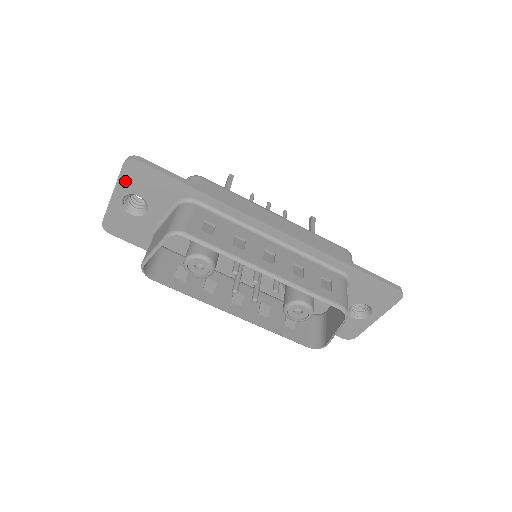
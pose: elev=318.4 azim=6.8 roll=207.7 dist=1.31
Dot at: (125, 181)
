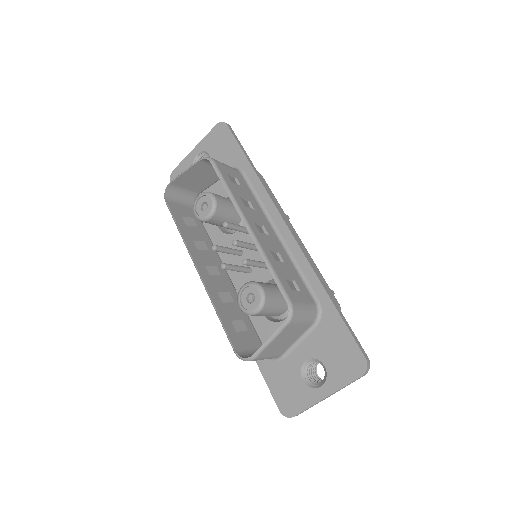
Dot at: (209, 139)
